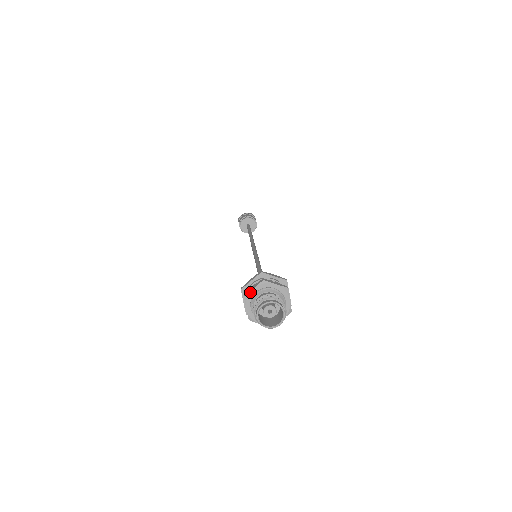
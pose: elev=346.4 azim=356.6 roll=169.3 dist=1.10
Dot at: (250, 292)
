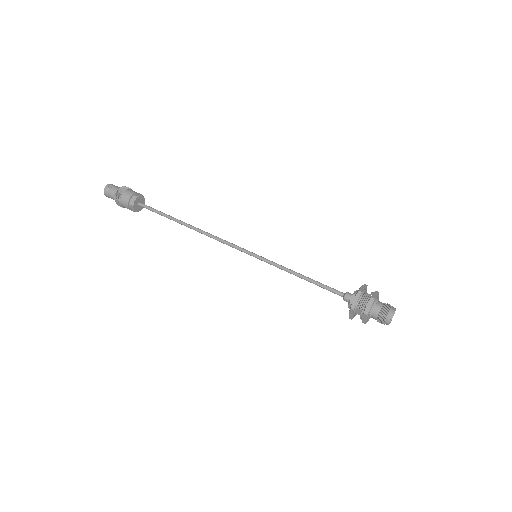
Dot at: (370, 310)
